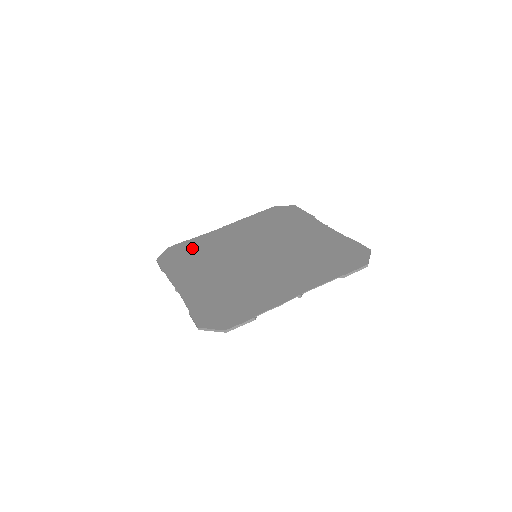
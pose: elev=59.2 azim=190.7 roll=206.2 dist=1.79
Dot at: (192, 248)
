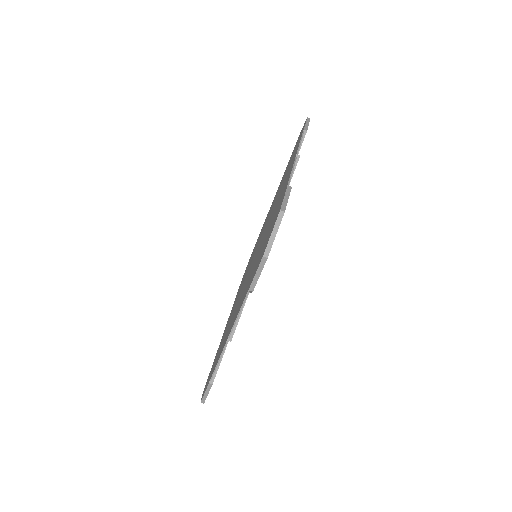
Dot at: (217, 354)
